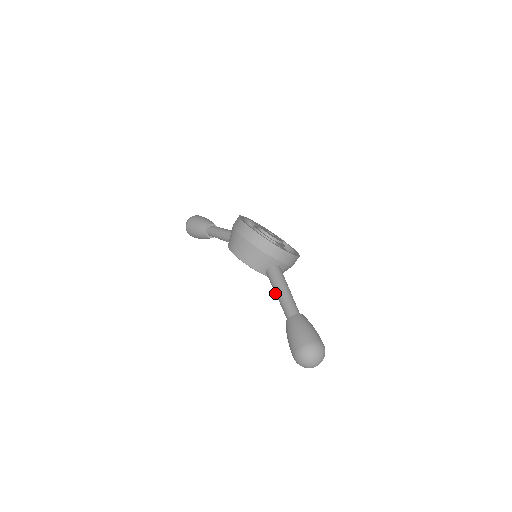
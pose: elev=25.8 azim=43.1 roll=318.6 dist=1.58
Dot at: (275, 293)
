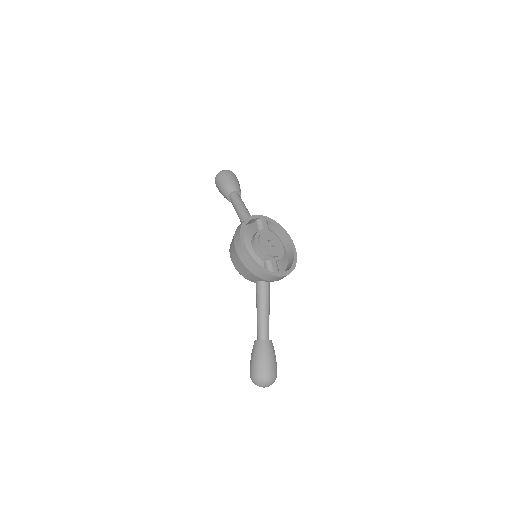
Dot at: (256, 307)
